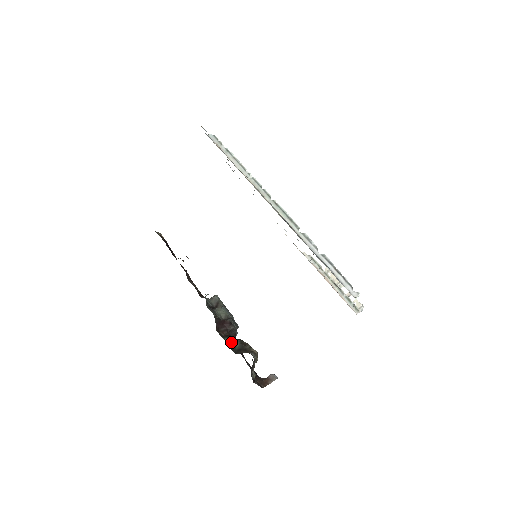
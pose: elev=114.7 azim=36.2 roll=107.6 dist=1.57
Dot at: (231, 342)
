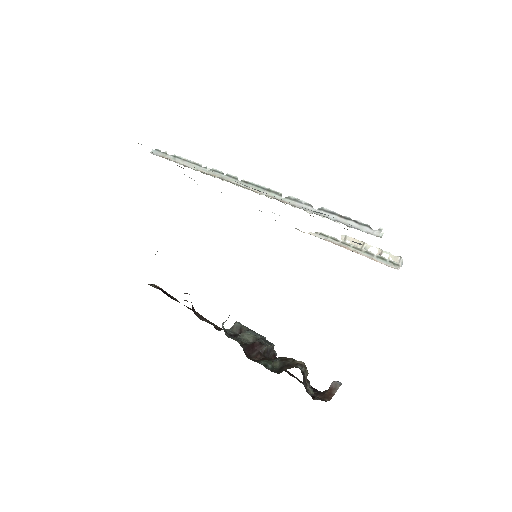
Dot at: (268, 363)
